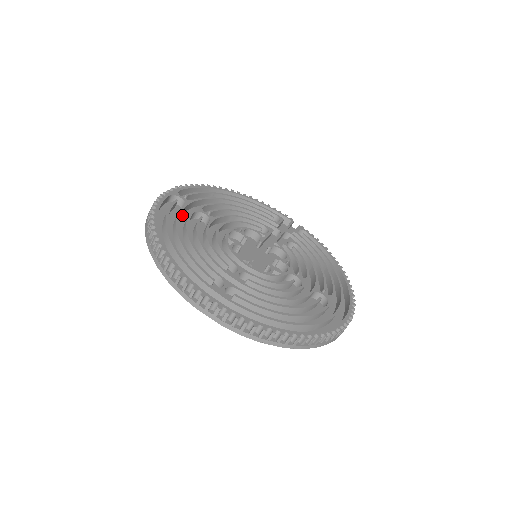
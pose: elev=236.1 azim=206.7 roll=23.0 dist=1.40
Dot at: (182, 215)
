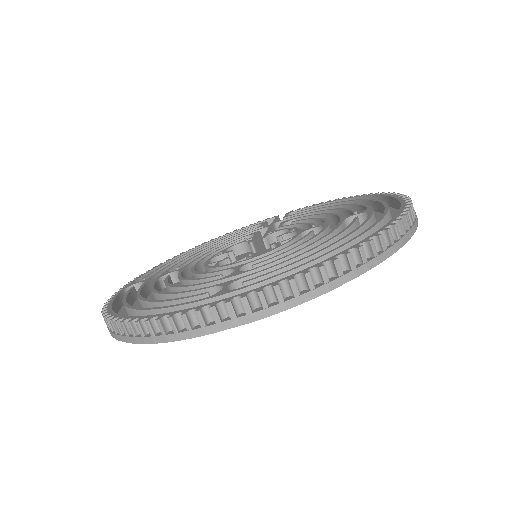
Dot at: (150, 295)
